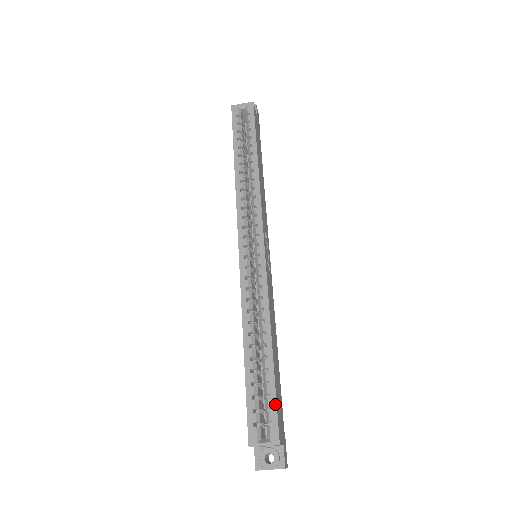
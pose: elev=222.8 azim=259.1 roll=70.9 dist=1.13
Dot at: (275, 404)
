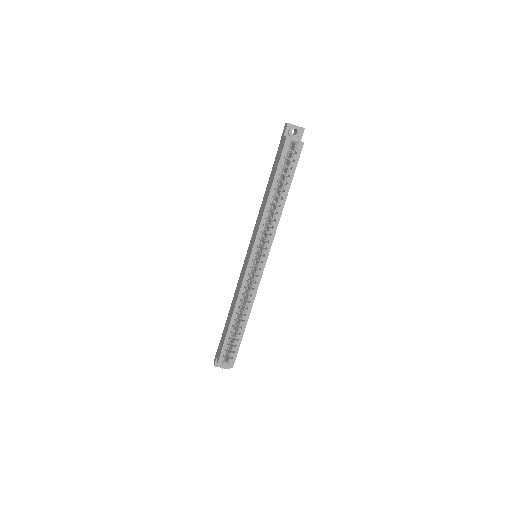
Dot at: occluded
